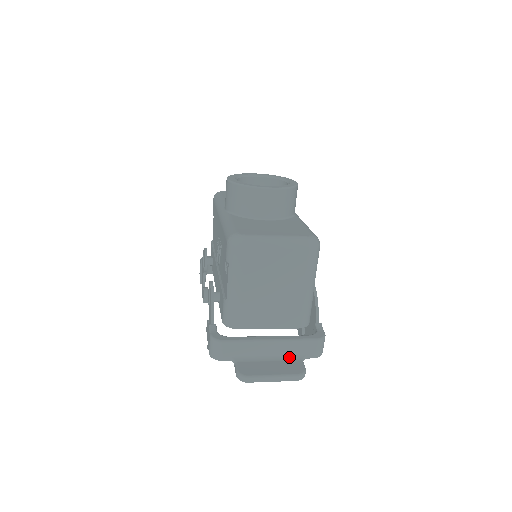
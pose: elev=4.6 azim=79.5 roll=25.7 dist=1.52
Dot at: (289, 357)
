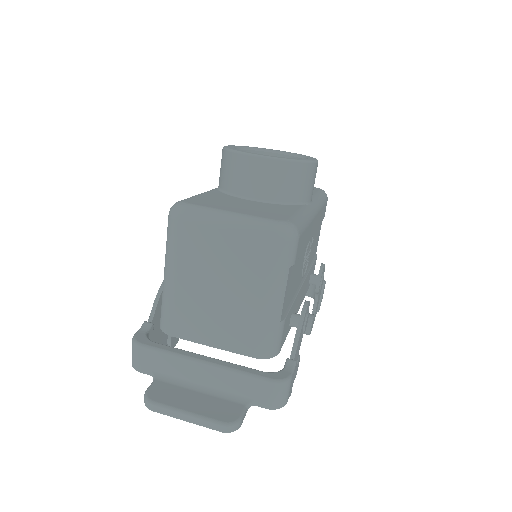
Dot at: (228, 395)
